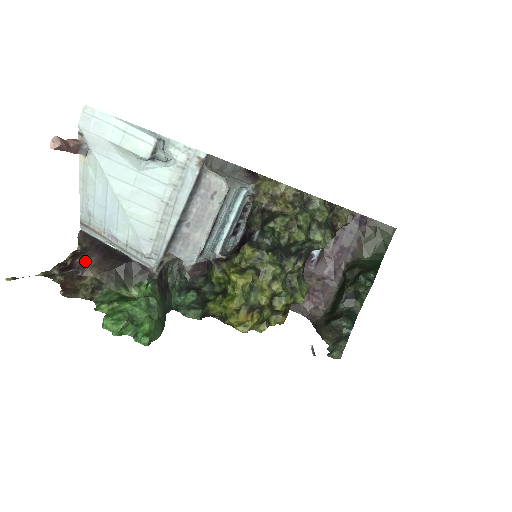
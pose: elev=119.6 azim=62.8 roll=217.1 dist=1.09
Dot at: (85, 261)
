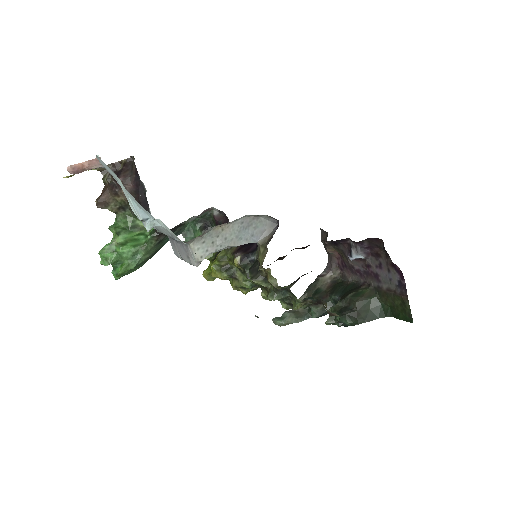
Dot at: (123, 185)
